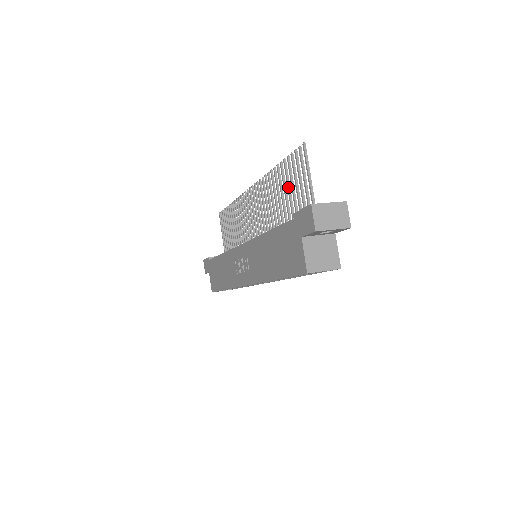
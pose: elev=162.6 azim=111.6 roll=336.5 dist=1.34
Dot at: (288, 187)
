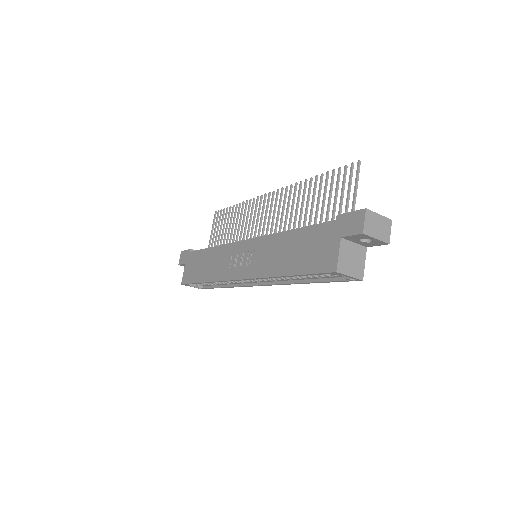
Dot at: (324, 197)
